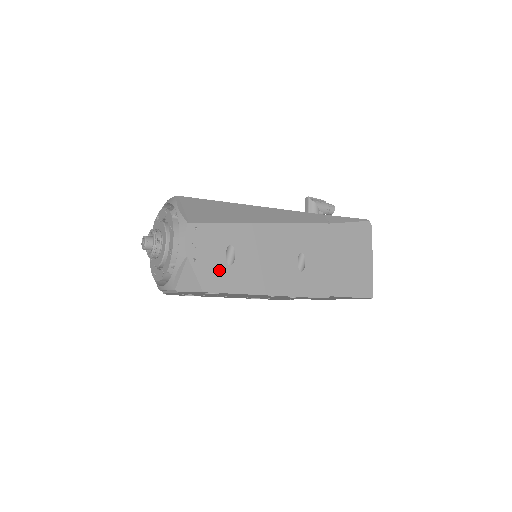
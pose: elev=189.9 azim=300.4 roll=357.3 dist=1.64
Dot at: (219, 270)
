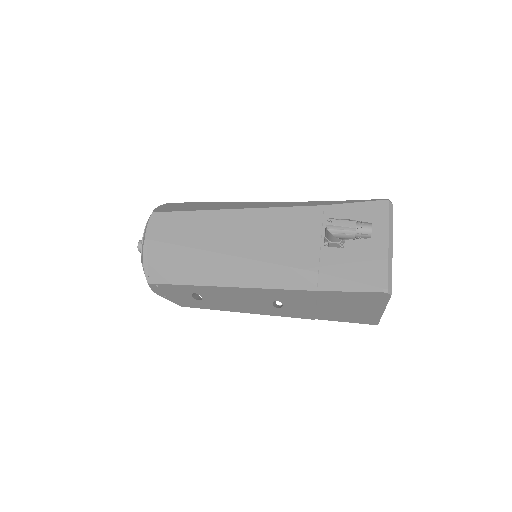
Dot at: (190, 301)
